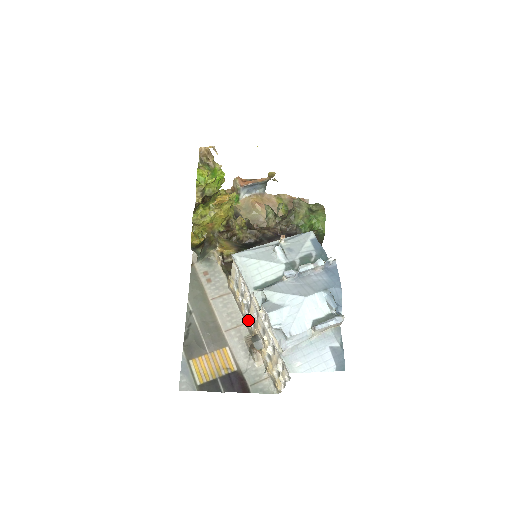
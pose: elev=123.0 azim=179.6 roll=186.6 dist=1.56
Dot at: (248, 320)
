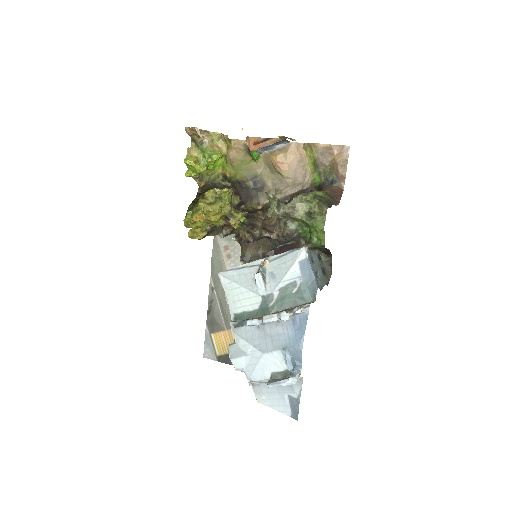
Dot at: occluded
